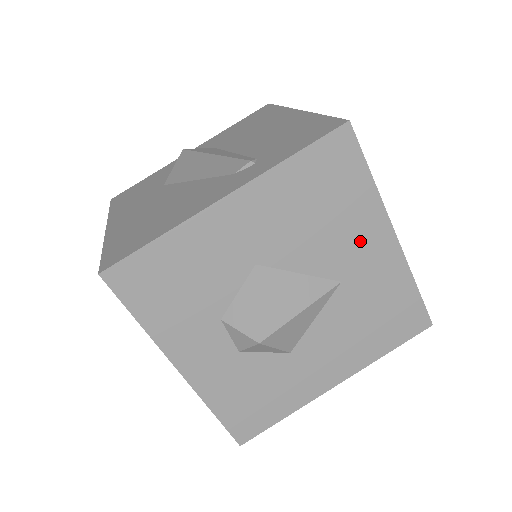
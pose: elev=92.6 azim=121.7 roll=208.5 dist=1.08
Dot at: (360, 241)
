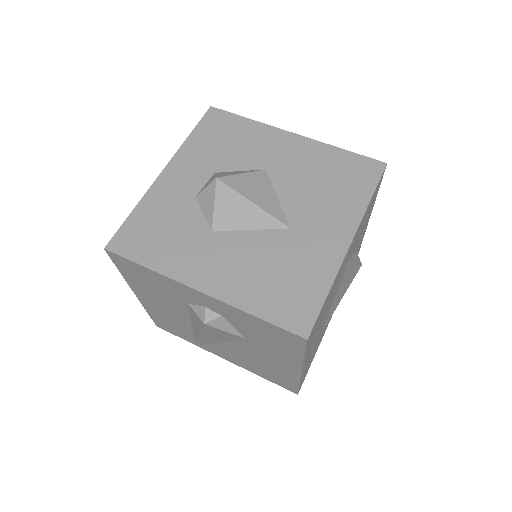
Dot at: (328, 220)
